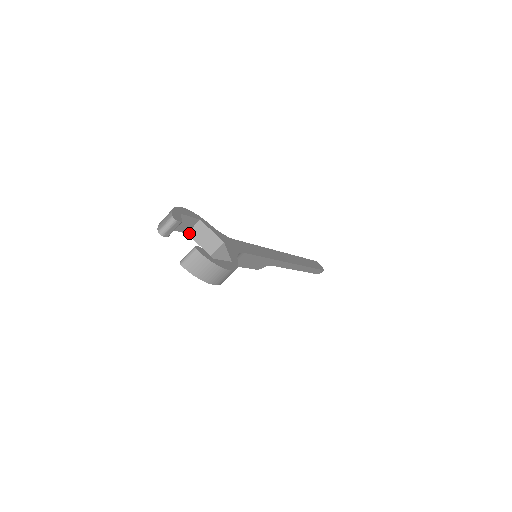
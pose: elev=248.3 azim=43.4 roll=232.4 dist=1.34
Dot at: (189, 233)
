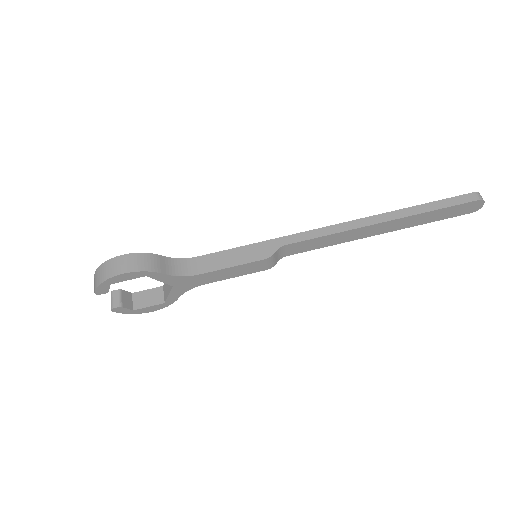
Dot at: (165, 301)
